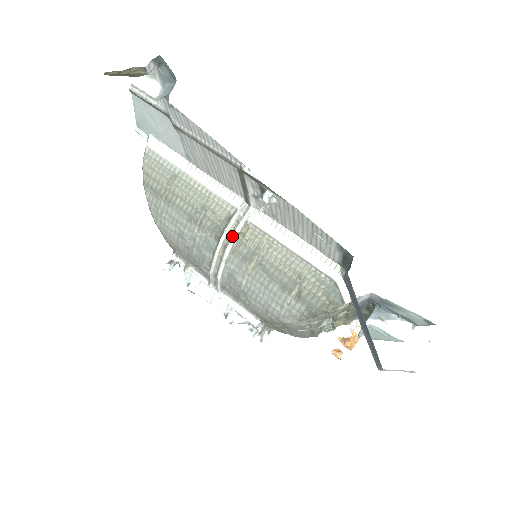
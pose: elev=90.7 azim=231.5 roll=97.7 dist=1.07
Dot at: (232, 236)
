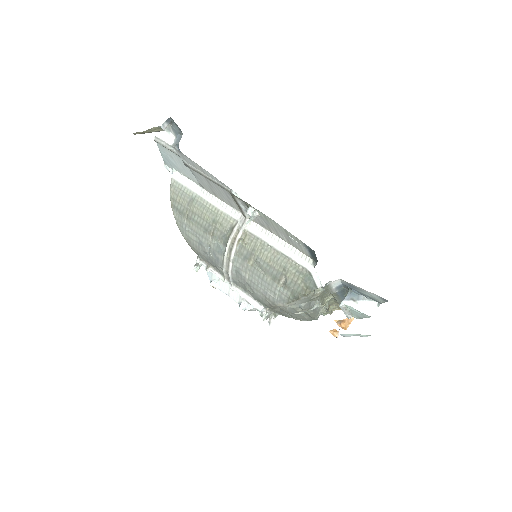
Dot at: (235, 242)
